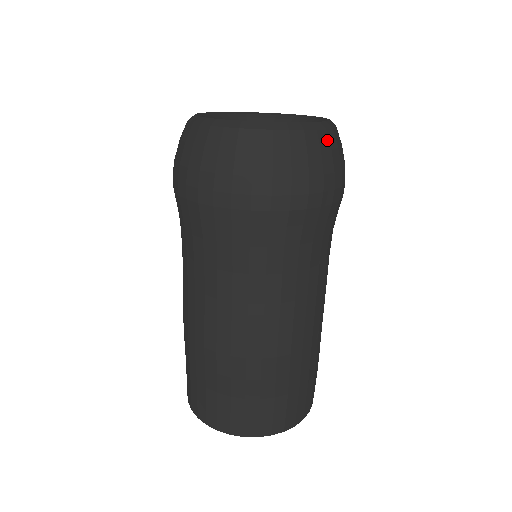
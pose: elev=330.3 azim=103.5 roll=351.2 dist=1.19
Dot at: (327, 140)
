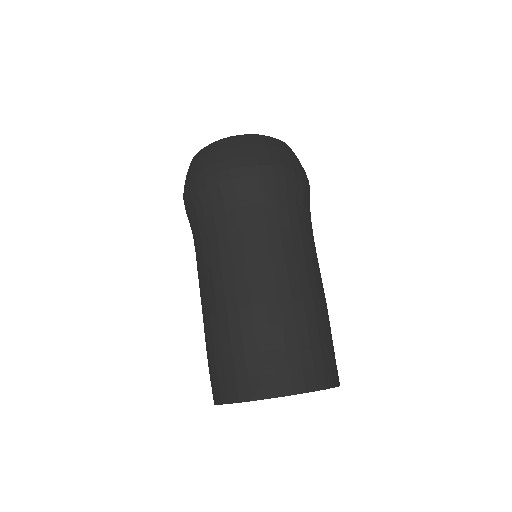
Dot at: occluded
